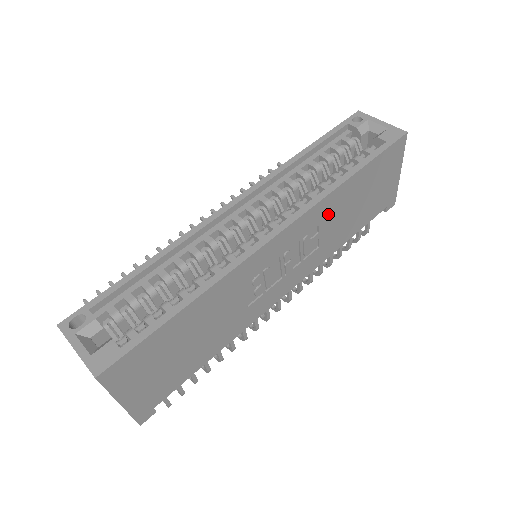
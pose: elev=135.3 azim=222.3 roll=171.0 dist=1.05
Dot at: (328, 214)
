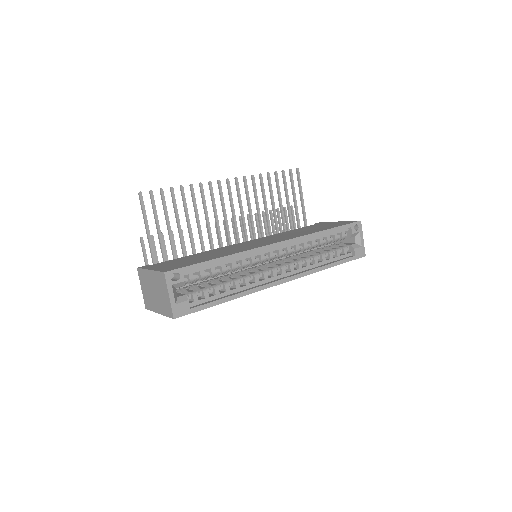
Dot at: occluded
